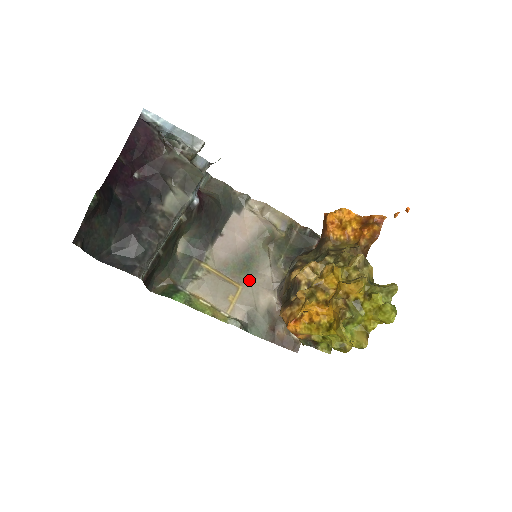
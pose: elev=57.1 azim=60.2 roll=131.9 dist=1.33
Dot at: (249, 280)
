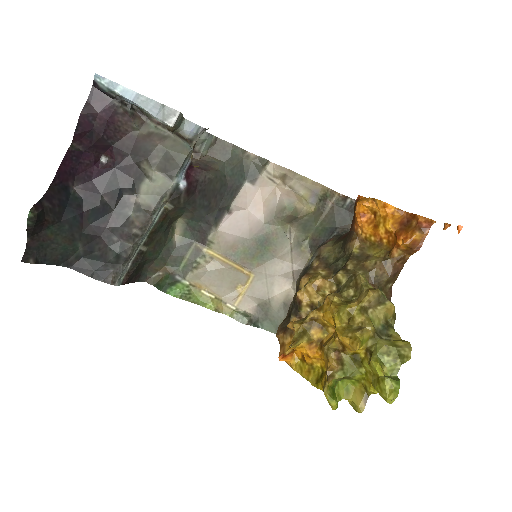
Dot at: (263, 267)
